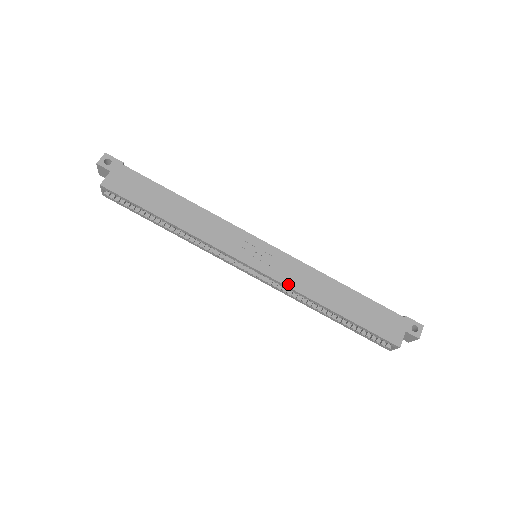
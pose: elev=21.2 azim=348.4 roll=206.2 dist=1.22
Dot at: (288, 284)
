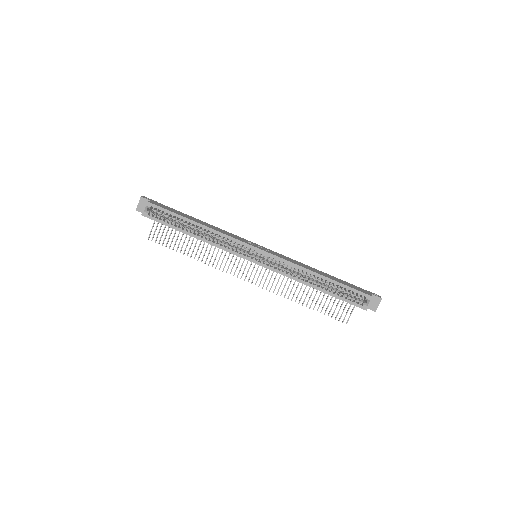
Dot at: (286, 260)
